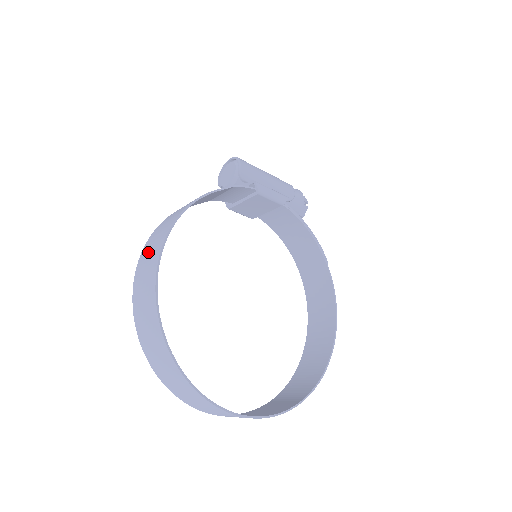
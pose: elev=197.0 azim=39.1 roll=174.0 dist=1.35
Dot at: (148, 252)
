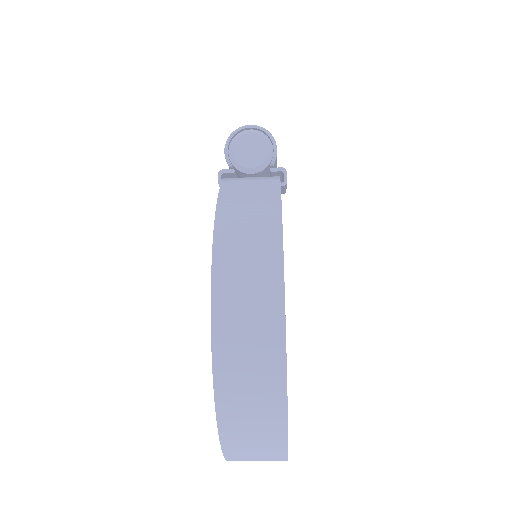
Dot at: (240, 298)
